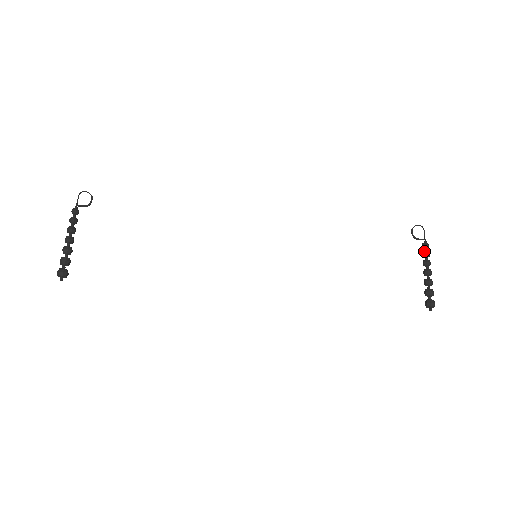
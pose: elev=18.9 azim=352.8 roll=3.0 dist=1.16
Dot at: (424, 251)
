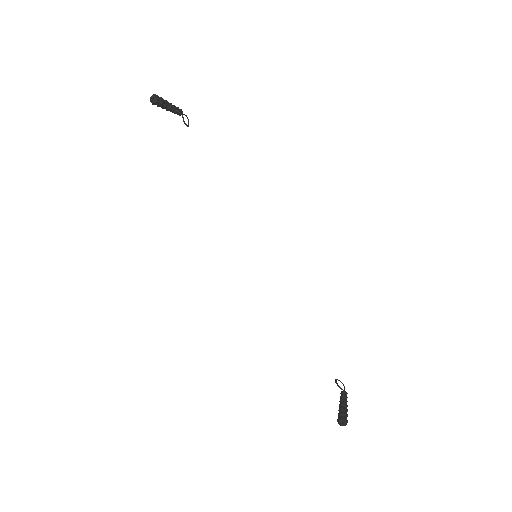
Dot at: (344, 393)
